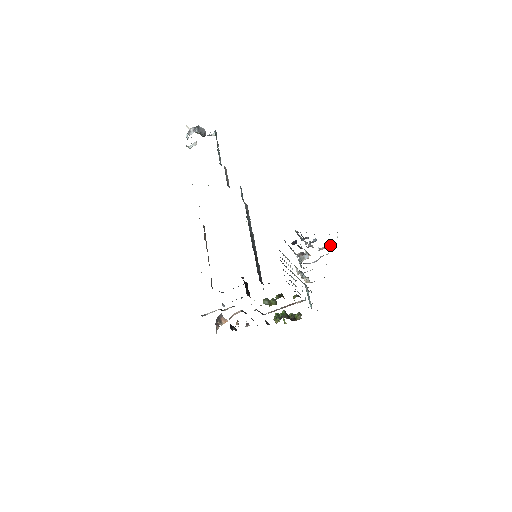
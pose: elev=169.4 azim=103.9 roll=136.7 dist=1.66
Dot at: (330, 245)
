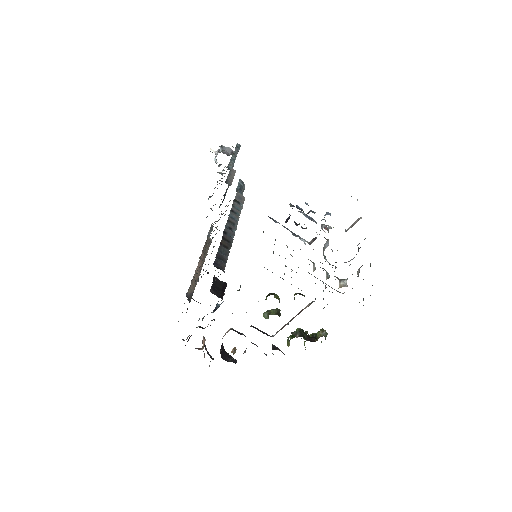
Dot at: (357, 220)
